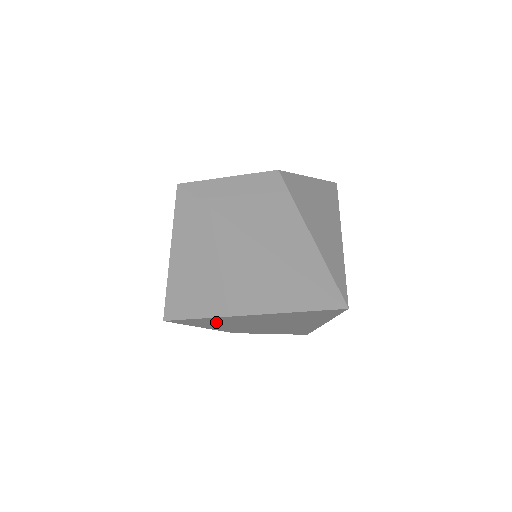
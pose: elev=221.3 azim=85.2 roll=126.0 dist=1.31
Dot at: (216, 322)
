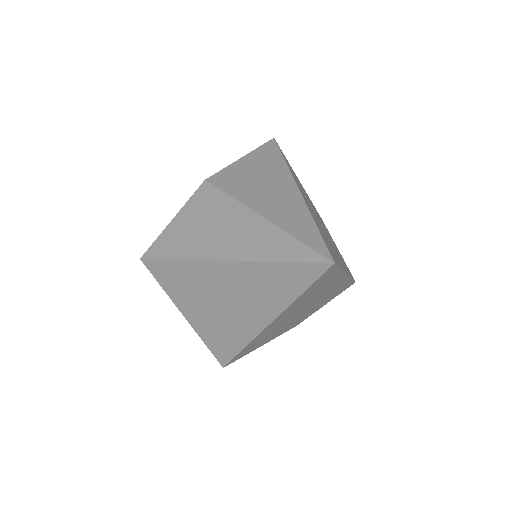
Dot at: (262, 339)
